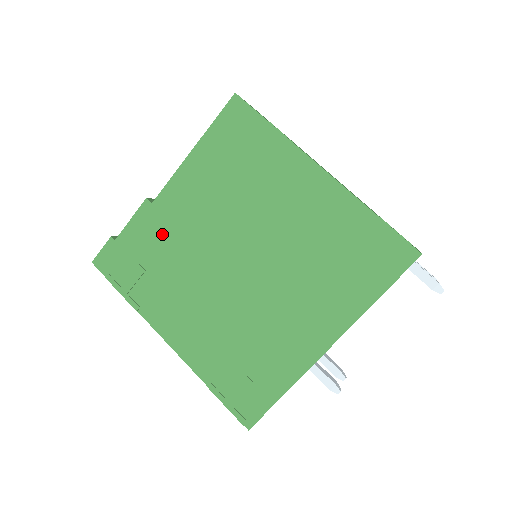
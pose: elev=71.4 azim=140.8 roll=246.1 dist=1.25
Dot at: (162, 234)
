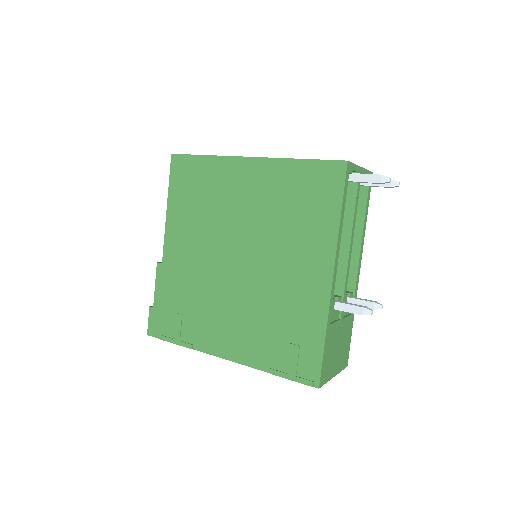
Dot at: (179, 280)
